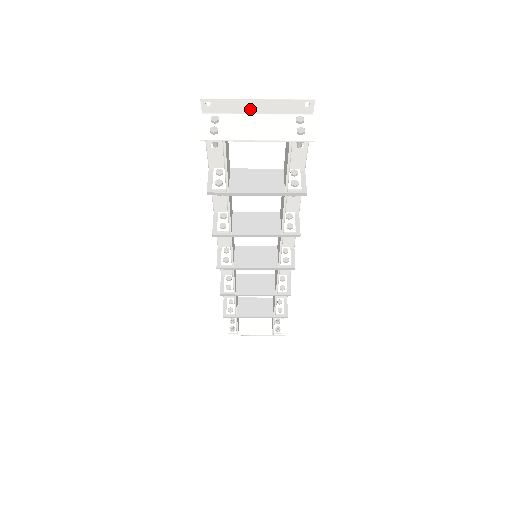
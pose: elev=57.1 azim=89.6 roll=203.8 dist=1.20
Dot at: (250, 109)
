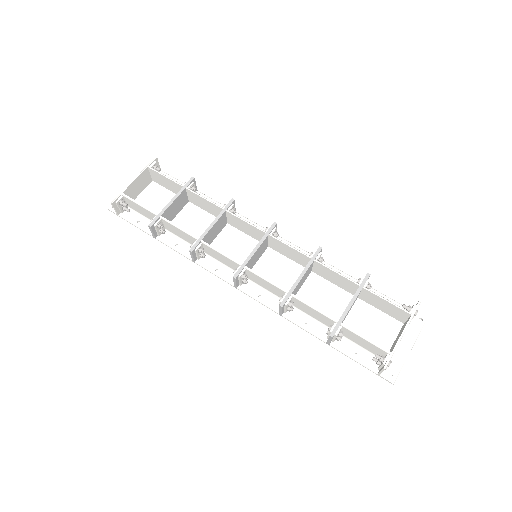
Dot at: occluded
